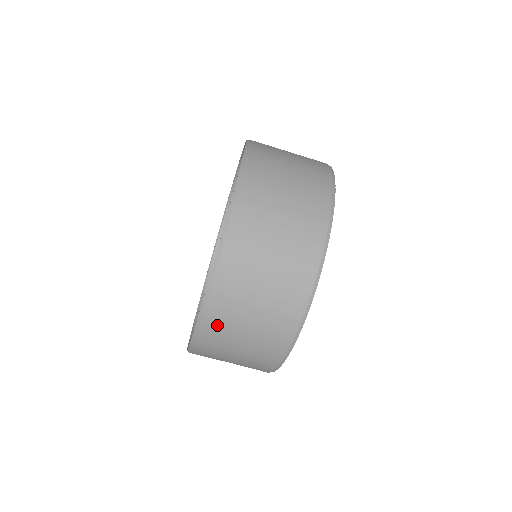
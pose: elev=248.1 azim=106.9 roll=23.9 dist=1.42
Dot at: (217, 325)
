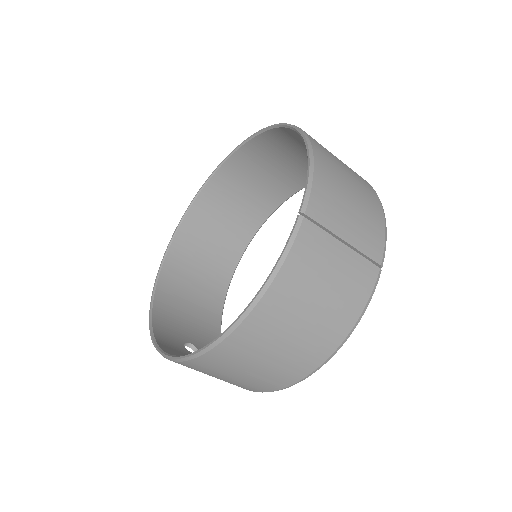
Dot at: (199, 367)
